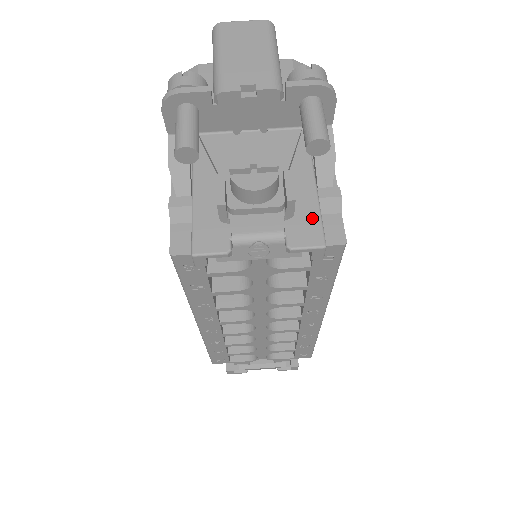
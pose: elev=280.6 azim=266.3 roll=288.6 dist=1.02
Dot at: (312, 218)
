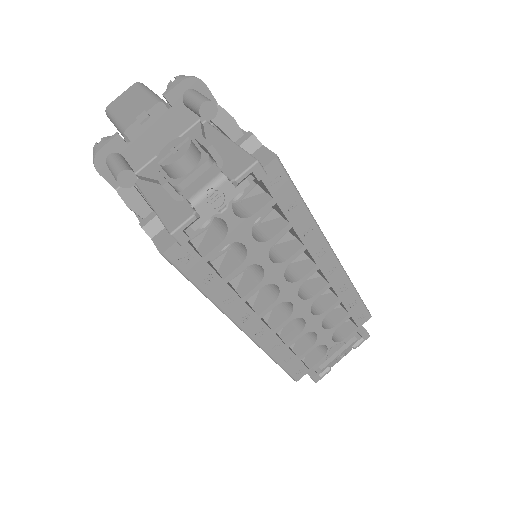
Dot at: (238, 155)
